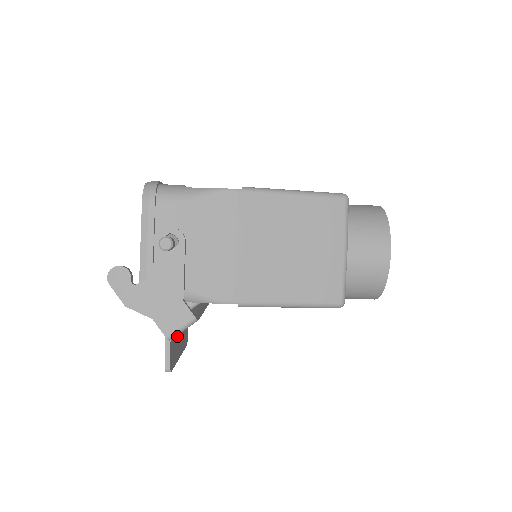
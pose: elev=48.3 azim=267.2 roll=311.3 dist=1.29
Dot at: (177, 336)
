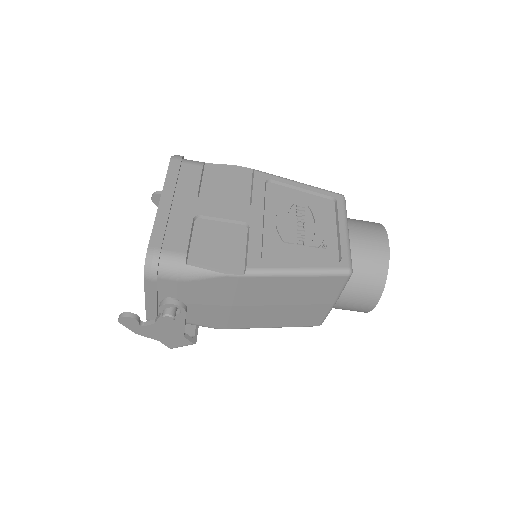
Dot at: occluded
